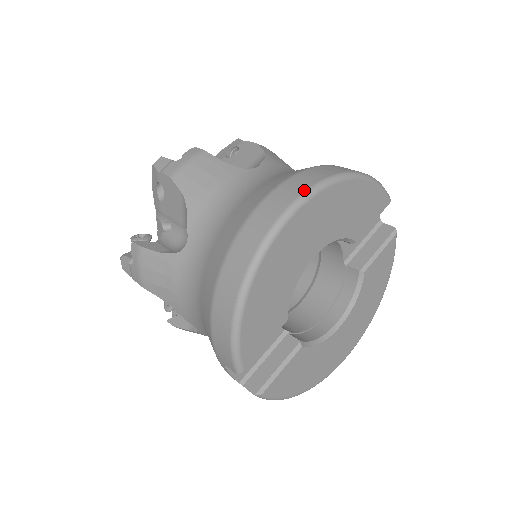
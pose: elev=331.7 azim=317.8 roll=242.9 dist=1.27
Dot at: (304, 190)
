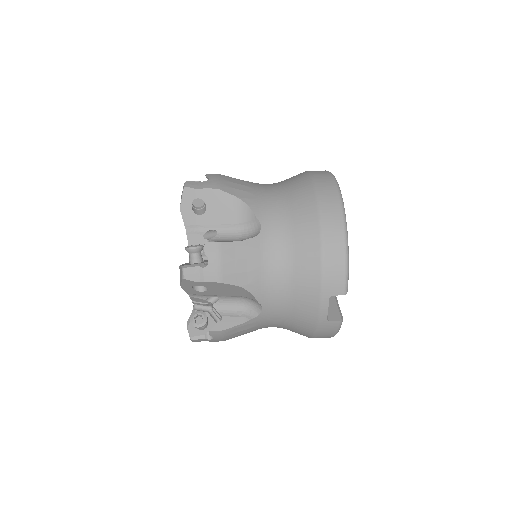
Dot at: (330, 173)
